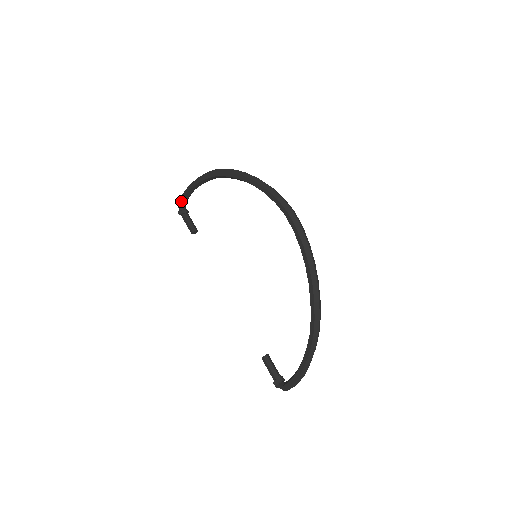
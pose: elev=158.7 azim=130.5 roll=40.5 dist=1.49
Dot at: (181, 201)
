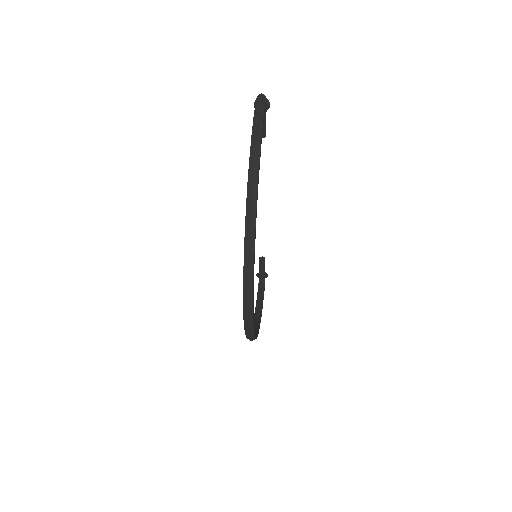
Dot at: occluded
